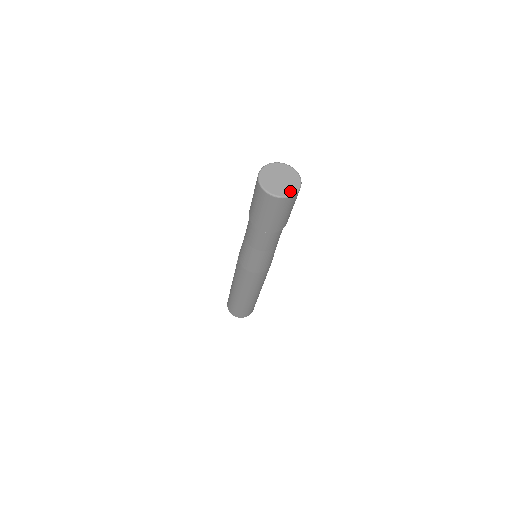
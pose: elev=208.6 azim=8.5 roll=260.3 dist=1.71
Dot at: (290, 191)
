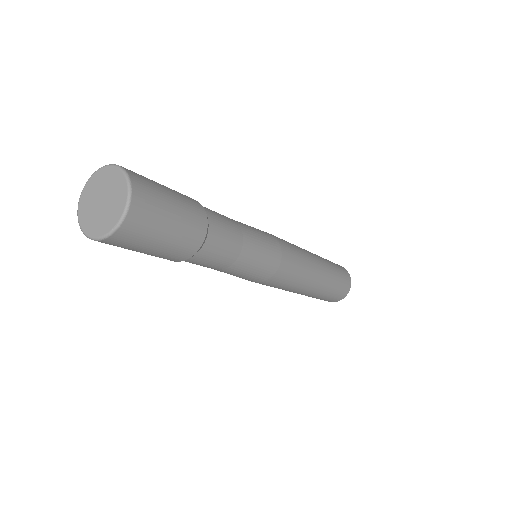
Dot at: (119, 209)
